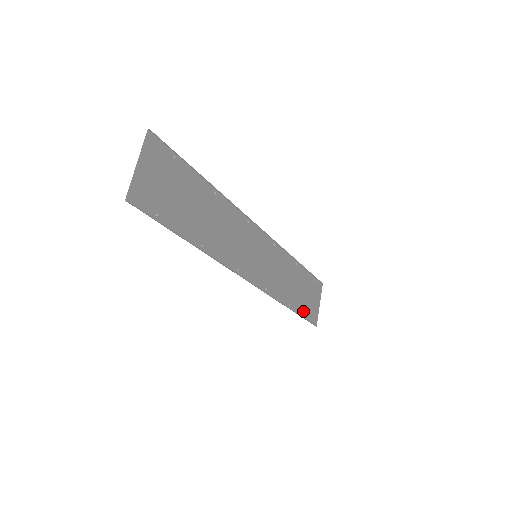
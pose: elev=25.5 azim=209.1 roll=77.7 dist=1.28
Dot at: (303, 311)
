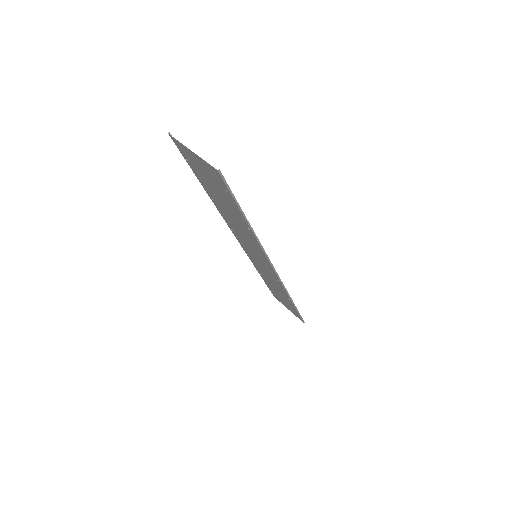
Dot at: occluded
